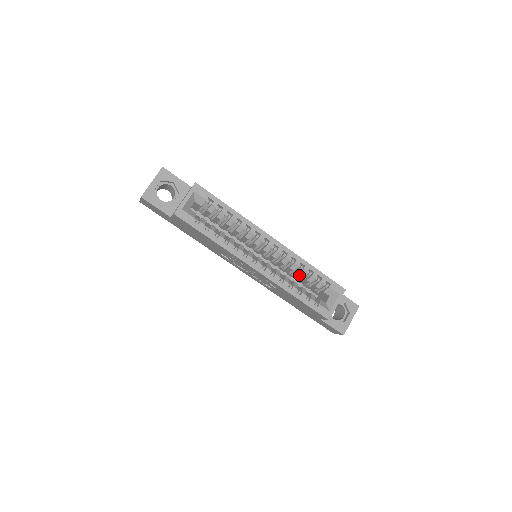
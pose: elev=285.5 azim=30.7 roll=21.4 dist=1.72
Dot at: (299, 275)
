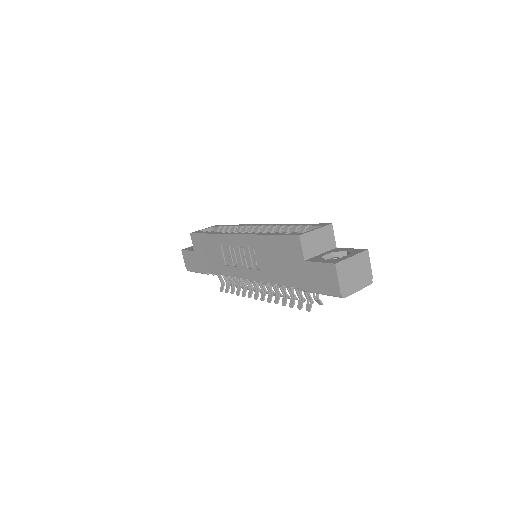
Dot at: occluded
